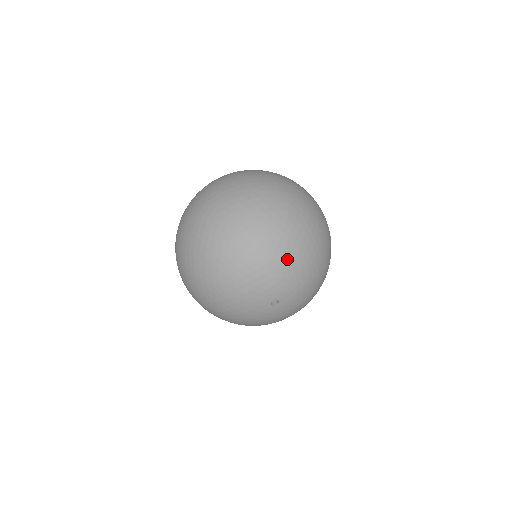
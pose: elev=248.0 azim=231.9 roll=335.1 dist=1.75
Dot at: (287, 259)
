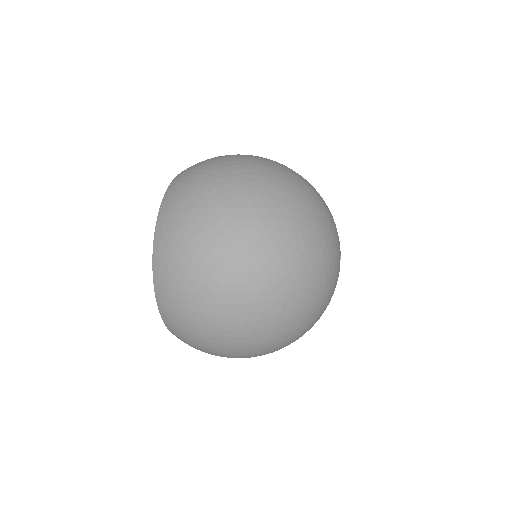
Dot at: occluded
